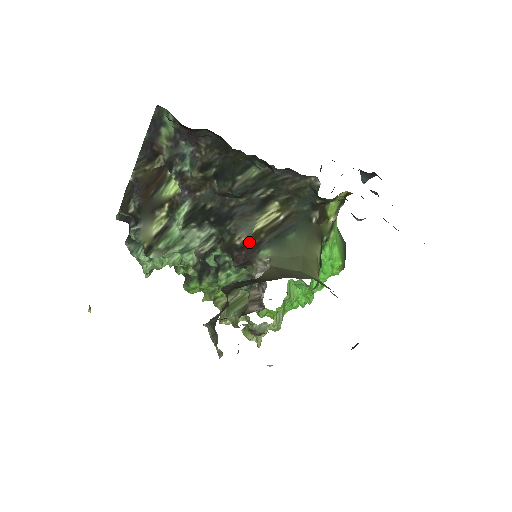
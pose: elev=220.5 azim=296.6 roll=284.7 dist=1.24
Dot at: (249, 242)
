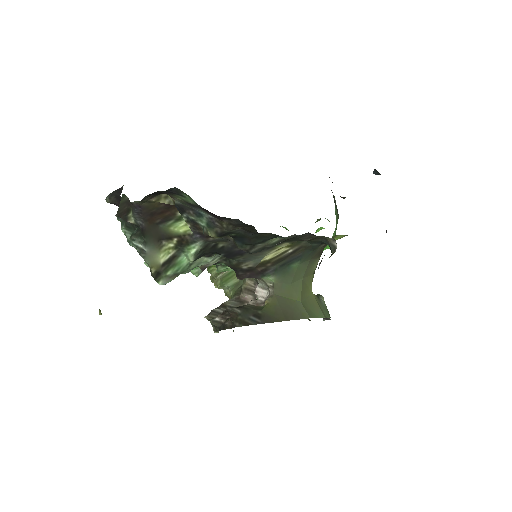
Dot at: (255, 268)
